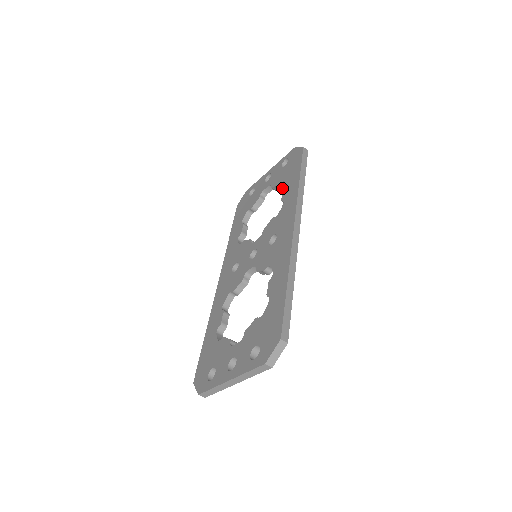
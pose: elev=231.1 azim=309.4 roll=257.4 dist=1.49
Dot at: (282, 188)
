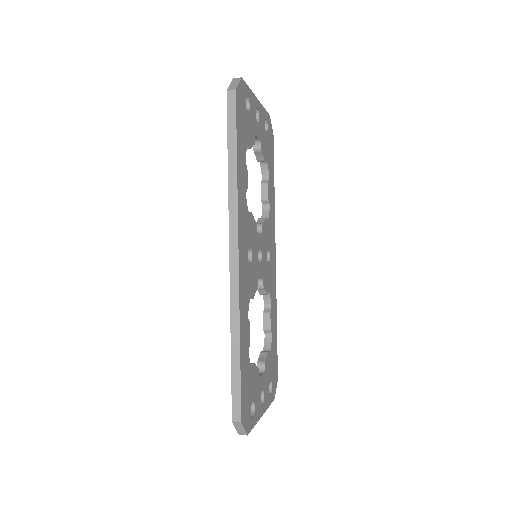
Dot at: (249, 148)
